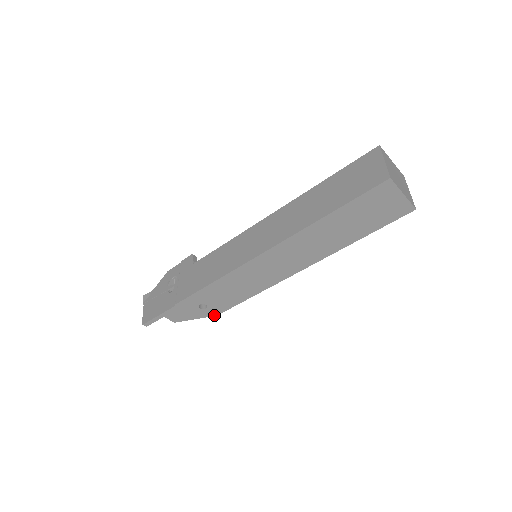
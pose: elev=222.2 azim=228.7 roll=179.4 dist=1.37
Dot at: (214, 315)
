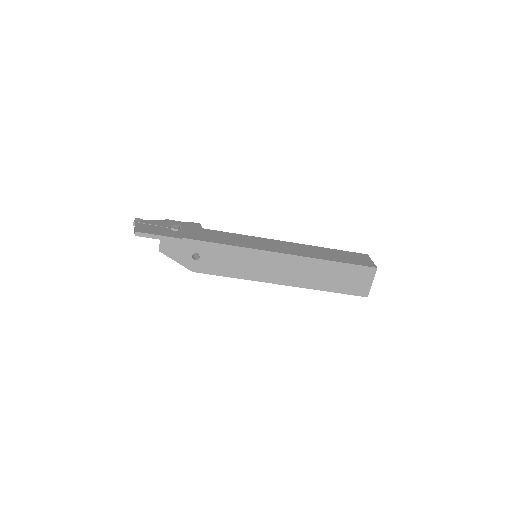
Dot at: (191, 270)
